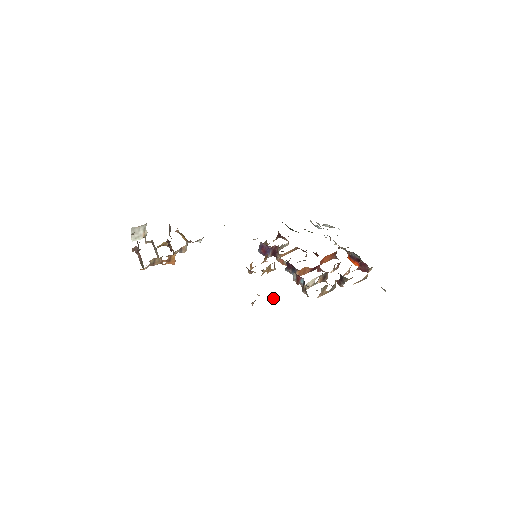
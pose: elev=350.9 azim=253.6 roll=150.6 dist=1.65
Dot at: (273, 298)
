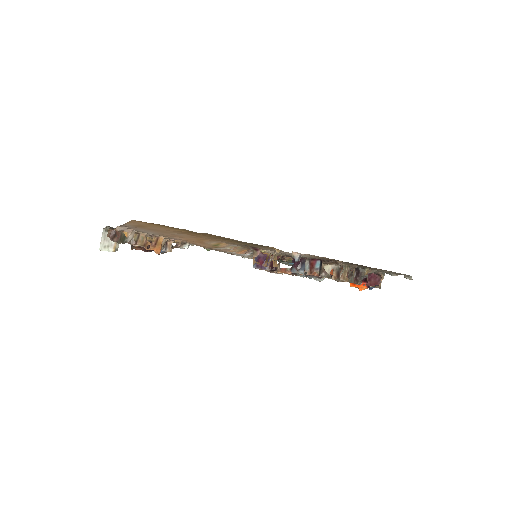
Dot at: (296, 253)
